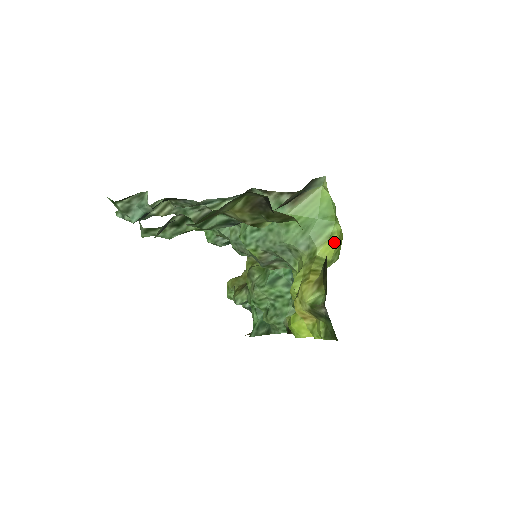
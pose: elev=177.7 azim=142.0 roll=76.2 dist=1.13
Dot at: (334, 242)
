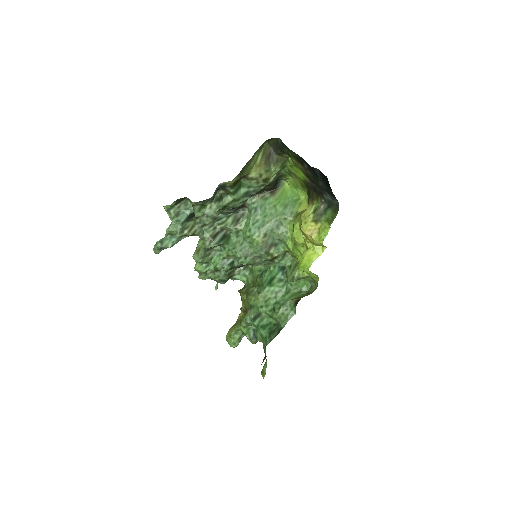
Dot at: (305, 203)
